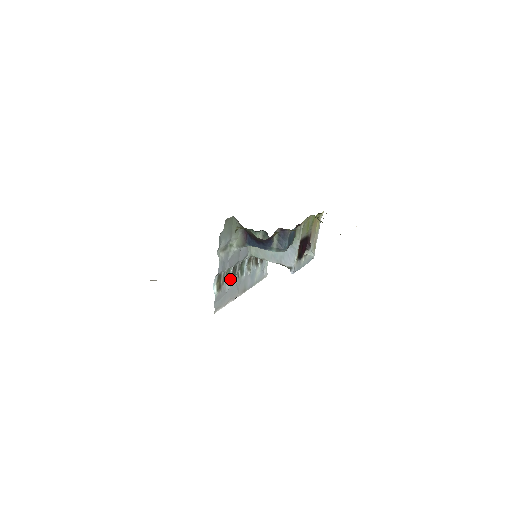
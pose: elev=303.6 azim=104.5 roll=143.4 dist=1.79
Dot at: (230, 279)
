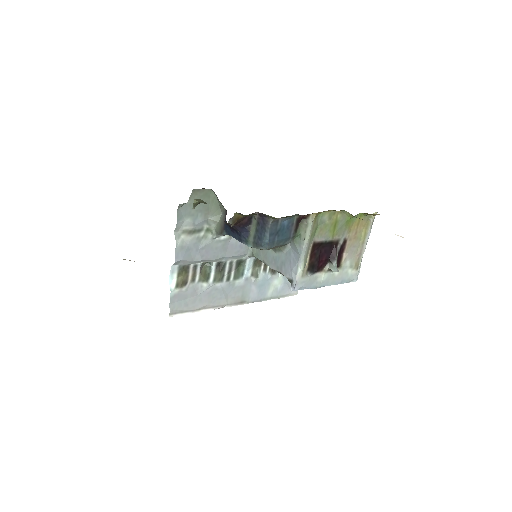
Dot at: (210, 278)
